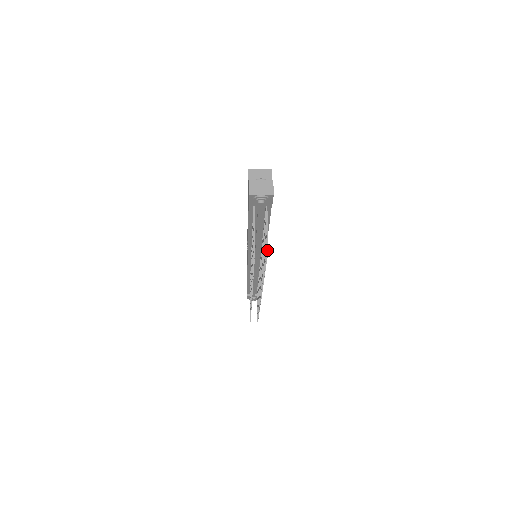
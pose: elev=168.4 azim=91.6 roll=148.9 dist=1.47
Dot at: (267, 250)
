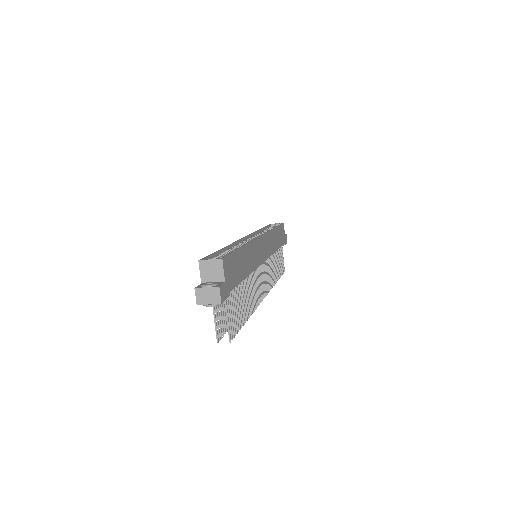
Dot at: (229, 341)
